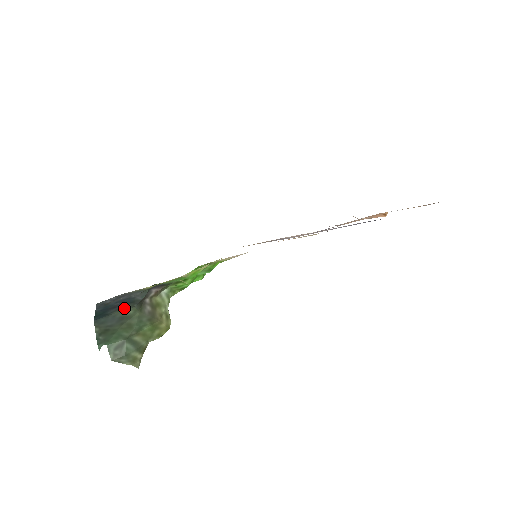
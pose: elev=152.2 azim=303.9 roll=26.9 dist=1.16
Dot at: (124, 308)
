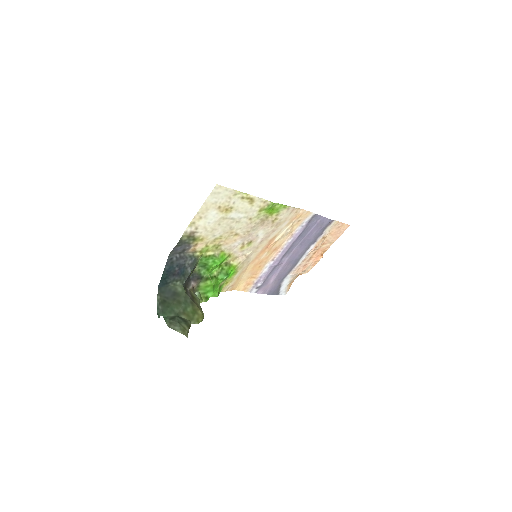
Dot at: (177, 282)
